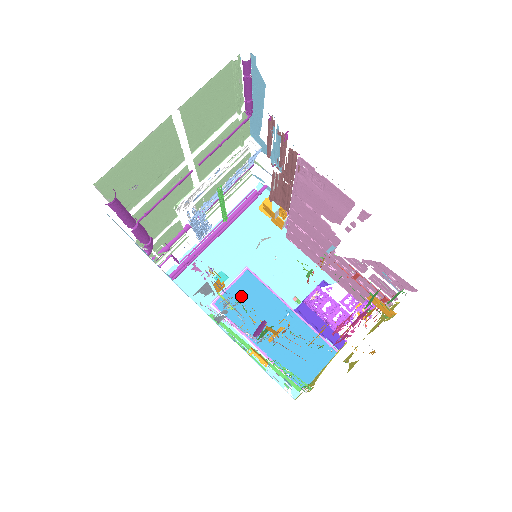
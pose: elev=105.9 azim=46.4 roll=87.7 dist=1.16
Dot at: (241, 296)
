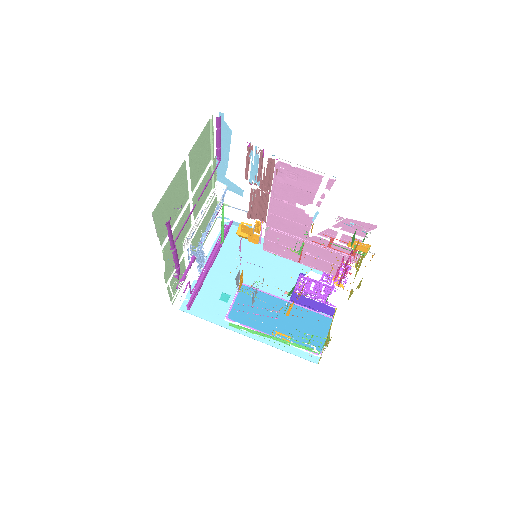
Dot at: (246, 305)
